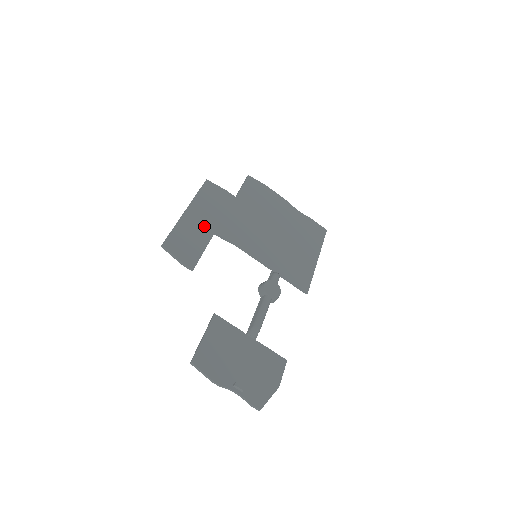
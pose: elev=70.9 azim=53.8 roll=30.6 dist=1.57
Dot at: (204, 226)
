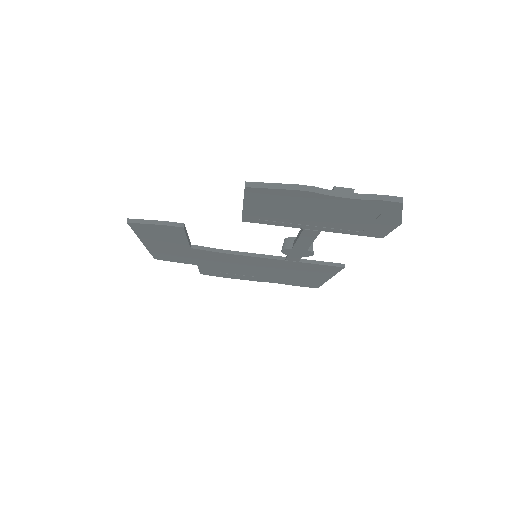
Dot at: occluded
